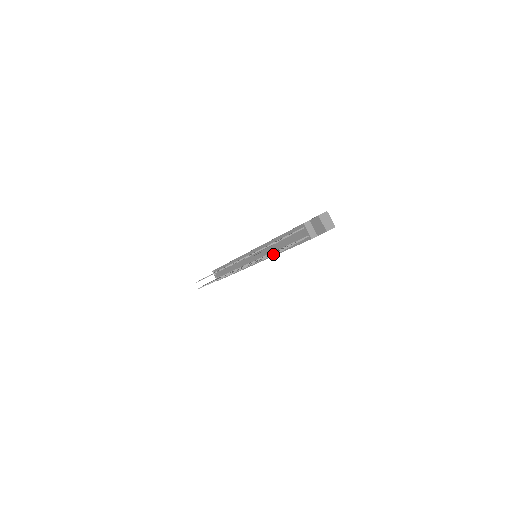
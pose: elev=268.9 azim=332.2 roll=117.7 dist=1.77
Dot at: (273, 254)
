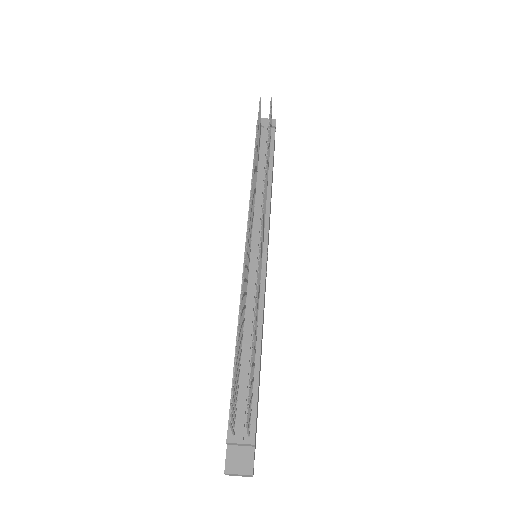
Dot at: (270, 109)
